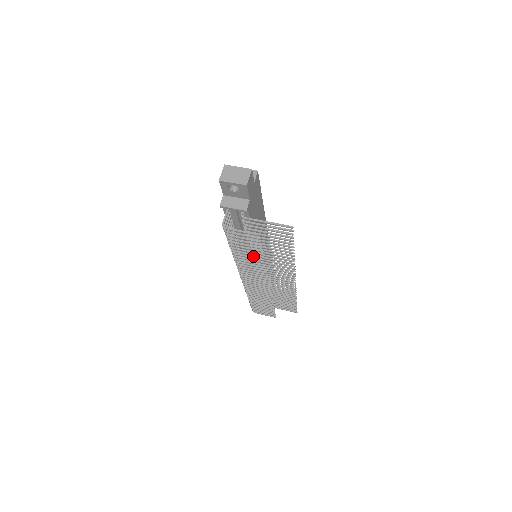
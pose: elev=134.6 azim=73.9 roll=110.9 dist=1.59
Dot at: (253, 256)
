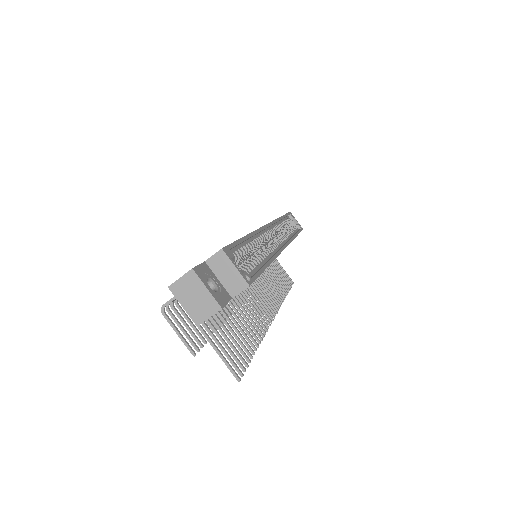
Dot at: occluded
